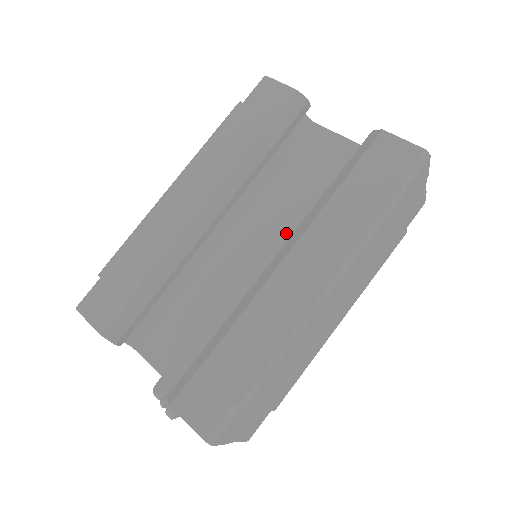
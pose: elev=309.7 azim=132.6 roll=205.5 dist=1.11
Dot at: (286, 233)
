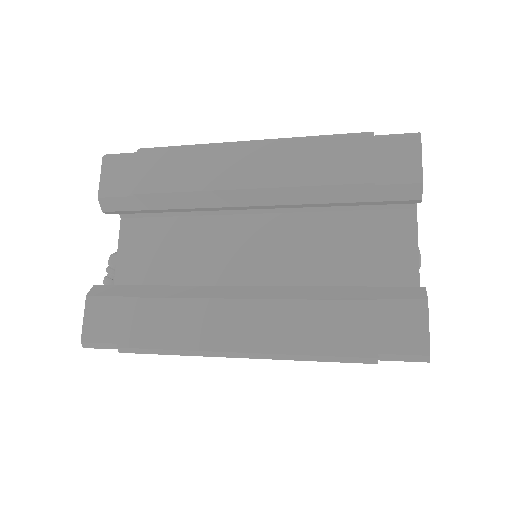
Dot at: (289, 269)
